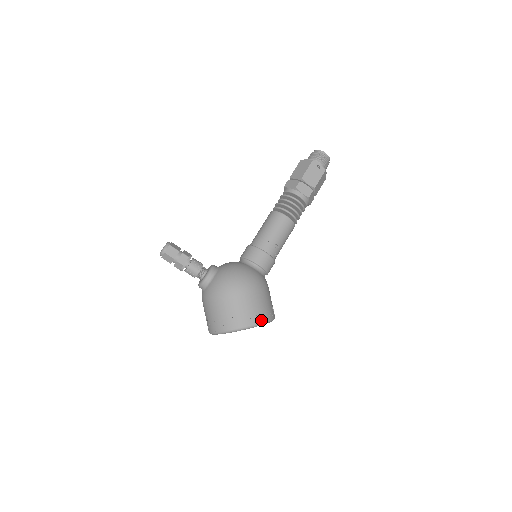
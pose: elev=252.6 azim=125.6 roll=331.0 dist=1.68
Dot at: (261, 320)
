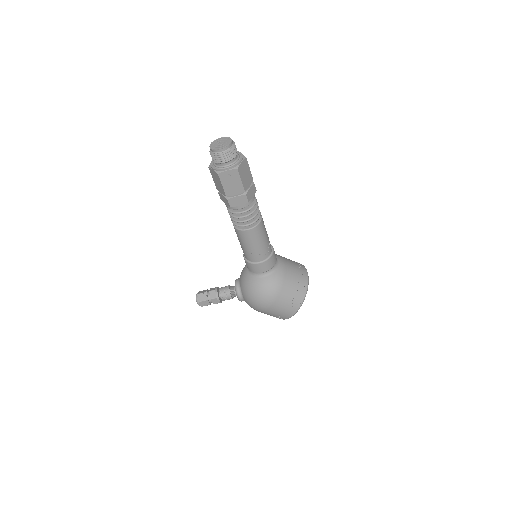
Dot at: (298, 306)
